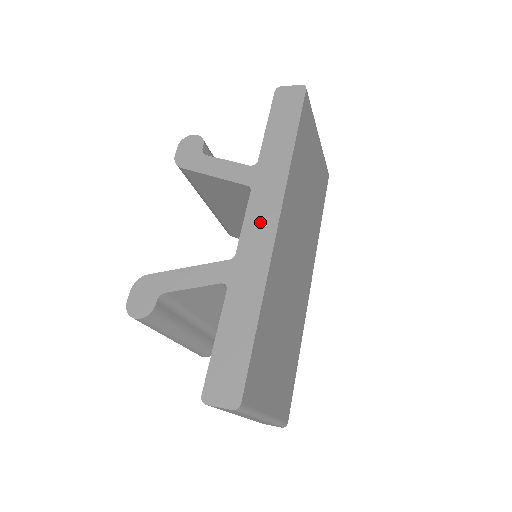
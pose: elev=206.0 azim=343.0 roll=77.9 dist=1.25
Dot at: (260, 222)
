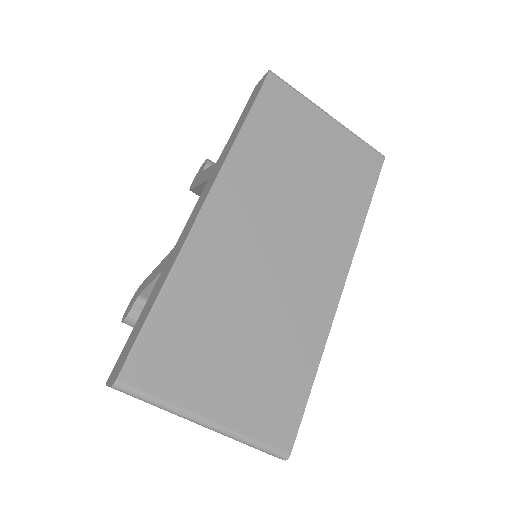
Dot at: (198, 207)
